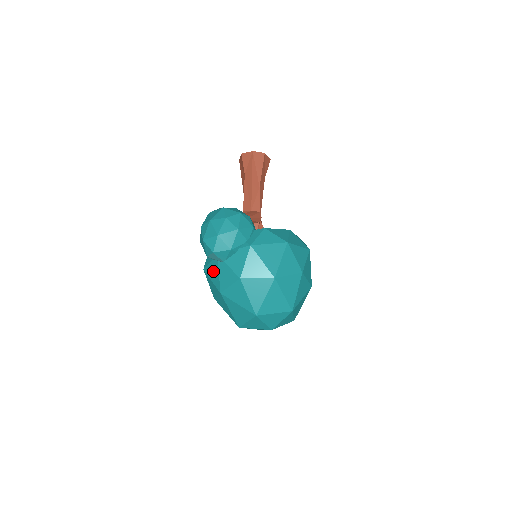
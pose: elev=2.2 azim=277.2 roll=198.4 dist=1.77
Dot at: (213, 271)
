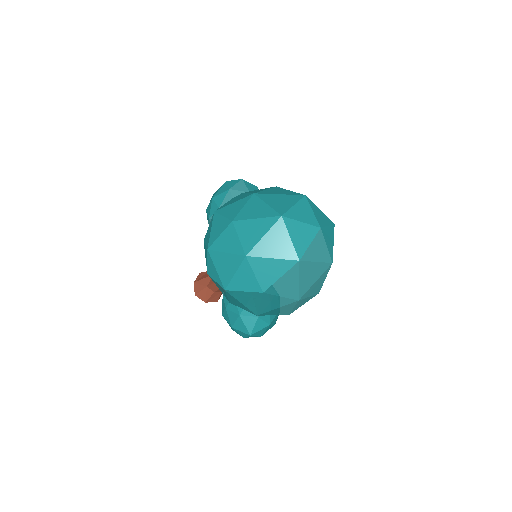
Dot at: (235, 199)
